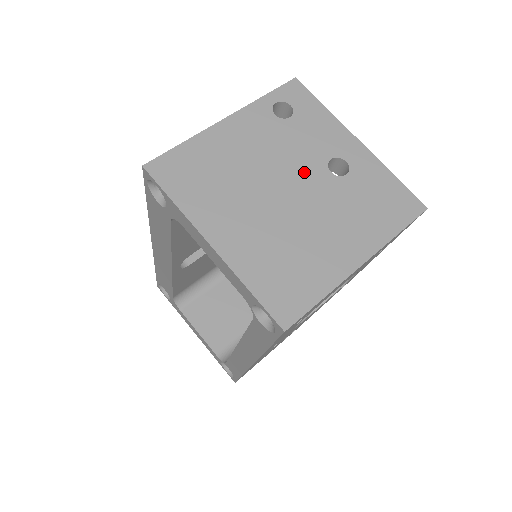
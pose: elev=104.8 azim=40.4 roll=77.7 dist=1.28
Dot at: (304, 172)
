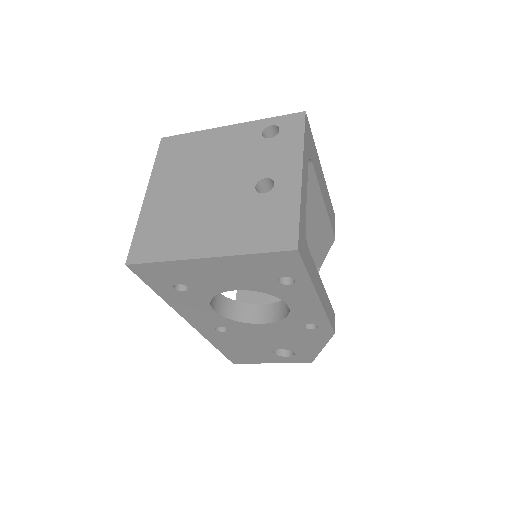
Dot at: (238, 179)
